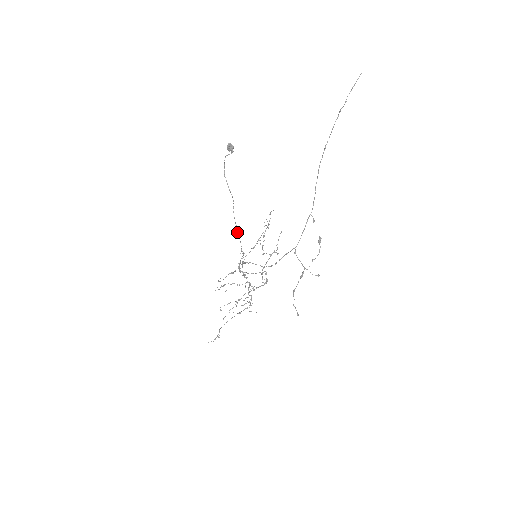
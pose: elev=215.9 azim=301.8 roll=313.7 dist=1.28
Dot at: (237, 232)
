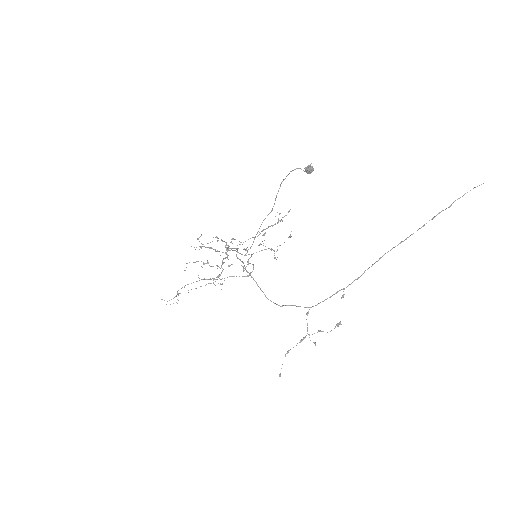
Dot at: (255, 236)
